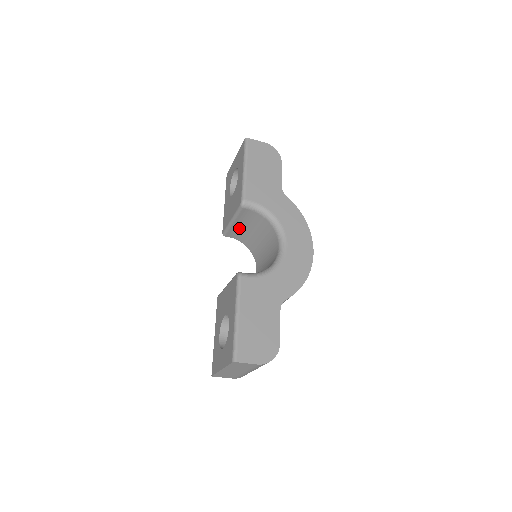
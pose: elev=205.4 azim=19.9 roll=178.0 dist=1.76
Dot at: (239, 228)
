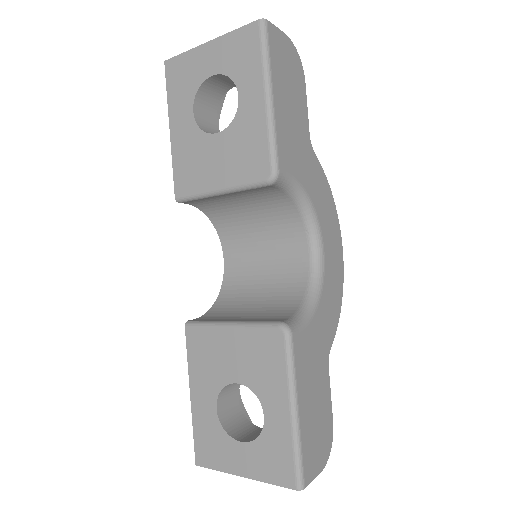
Dot at: (220, 198)
